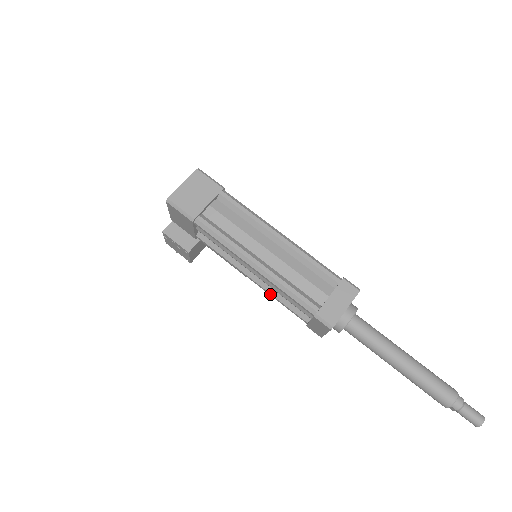
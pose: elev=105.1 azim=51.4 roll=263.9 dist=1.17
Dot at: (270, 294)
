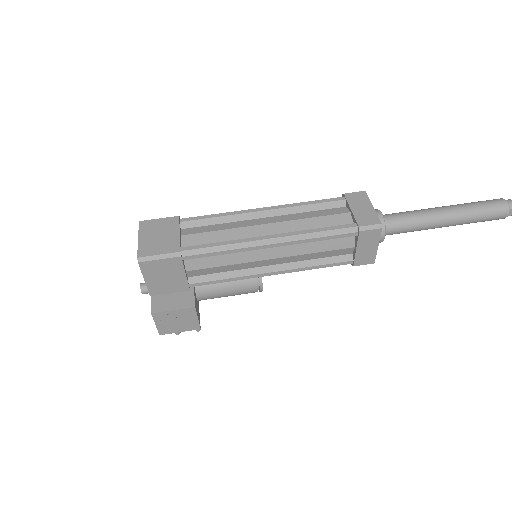
Dot at: (301, 269)
